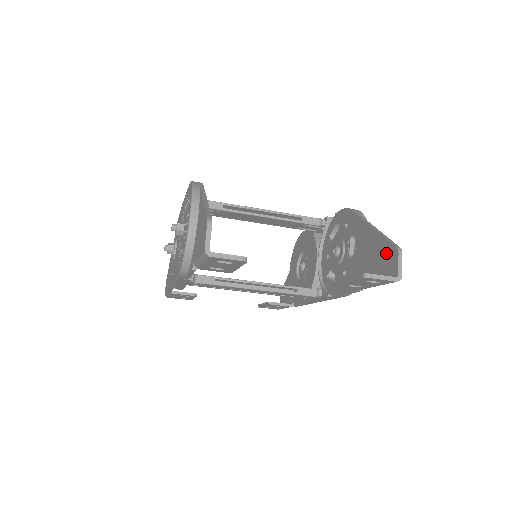
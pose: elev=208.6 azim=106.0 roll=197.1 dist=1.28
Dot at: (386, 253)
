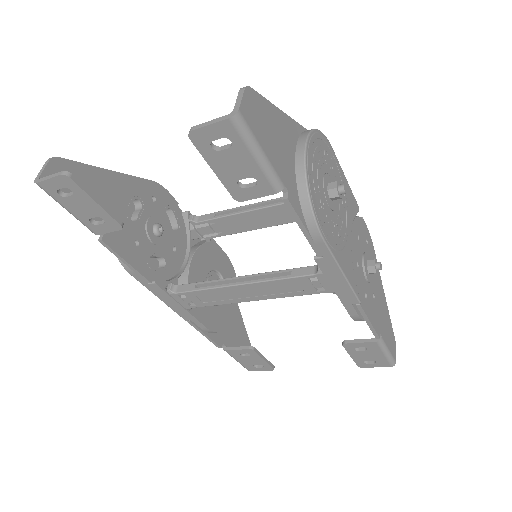
Dot at: occluded
